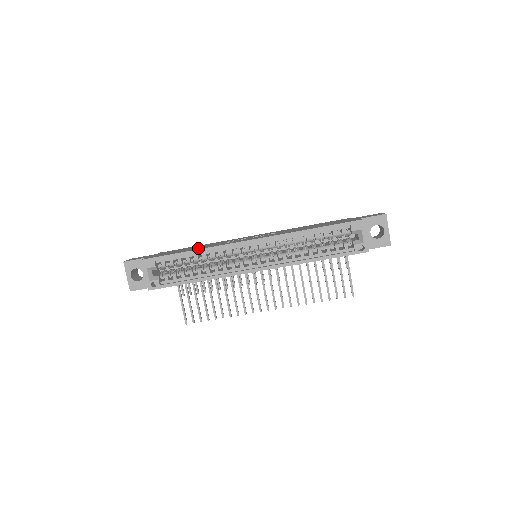
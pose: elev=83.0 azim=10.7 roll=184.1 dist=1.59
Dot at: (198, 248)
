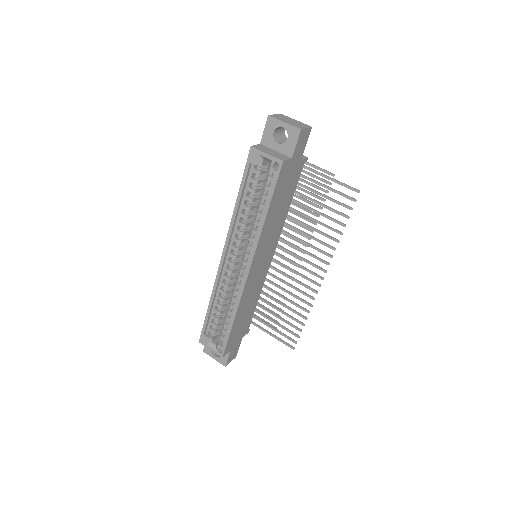
Dot at: occluded
